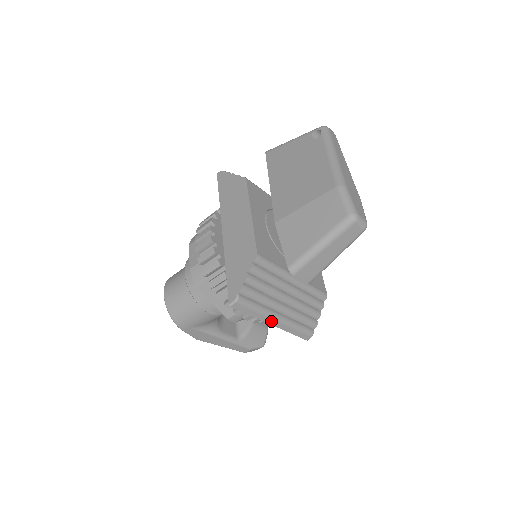
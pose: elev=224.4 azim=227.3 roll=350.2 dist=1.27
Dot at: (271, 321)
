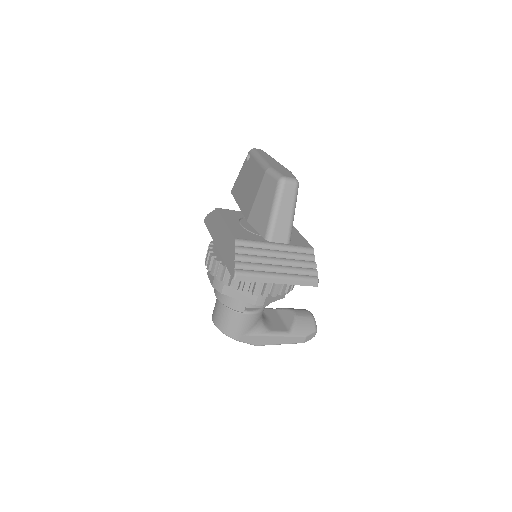
Dot at: (274, 280)
